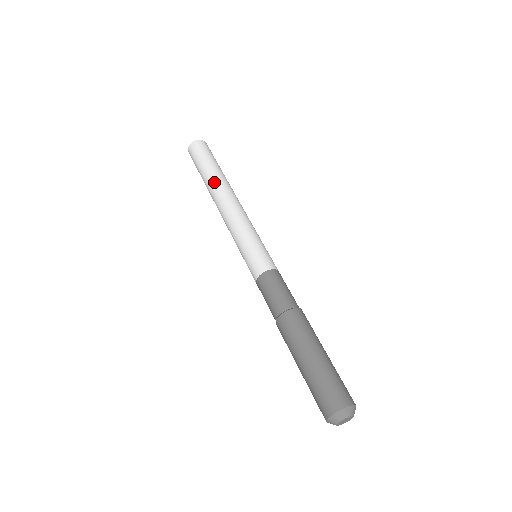
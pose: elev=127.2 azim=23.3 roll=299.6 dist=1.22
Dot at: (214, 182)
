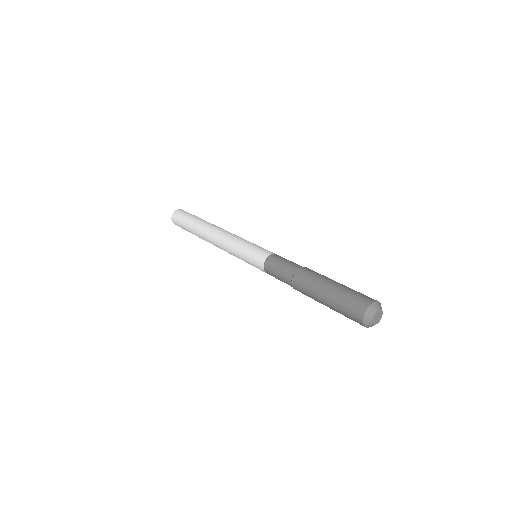
Dot at: (205, 224)
